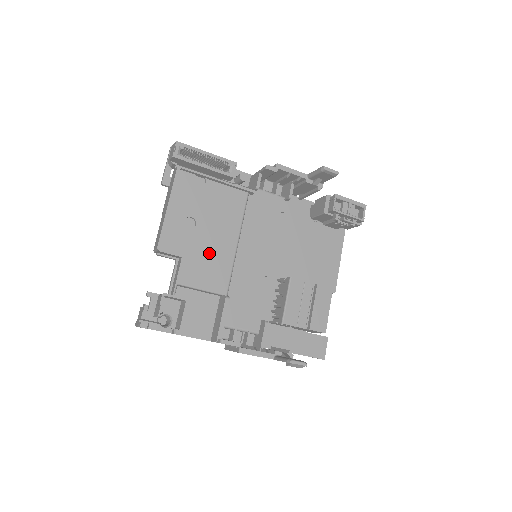
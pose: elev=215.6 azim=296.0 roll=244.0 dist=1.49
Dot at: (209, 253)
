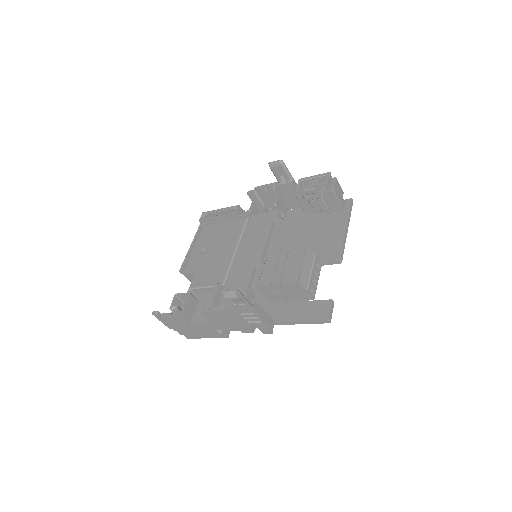
Dot at: (214, 263)
